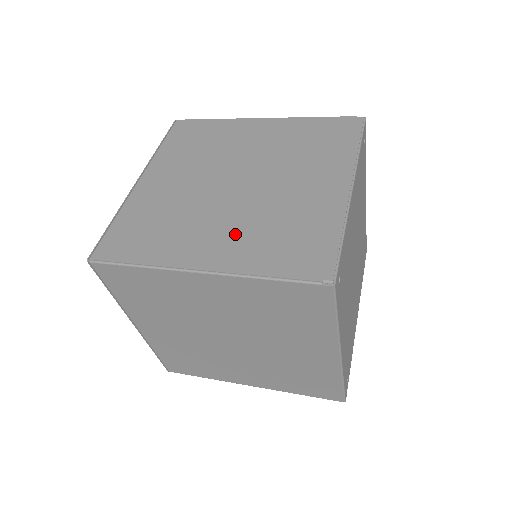
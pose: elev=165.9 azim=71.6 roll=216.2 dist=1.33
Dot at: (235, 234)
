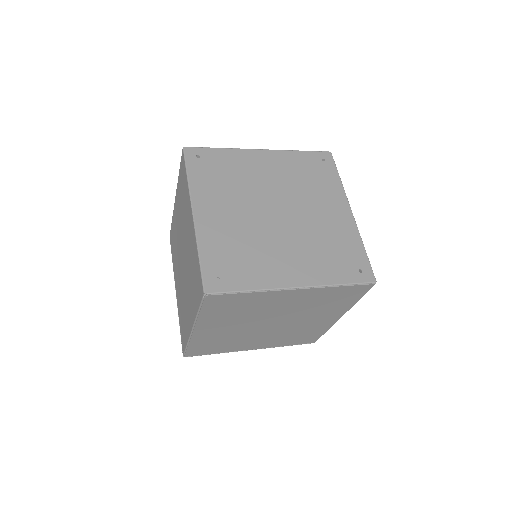
Dot at: occluded
